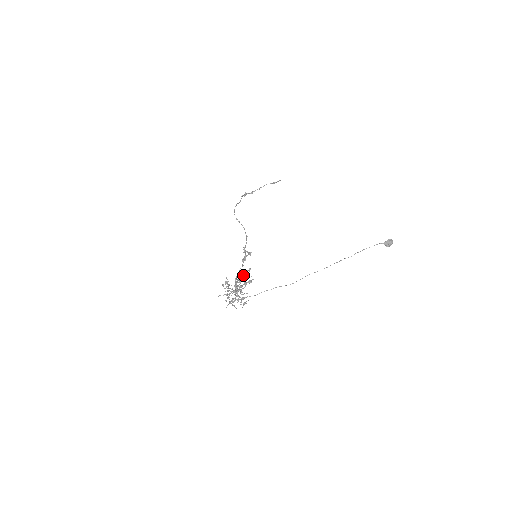
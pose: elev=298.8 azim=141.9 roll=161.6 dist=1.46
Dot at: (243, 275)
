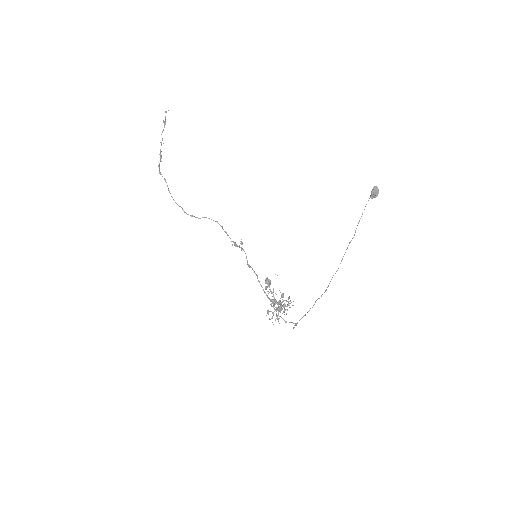
Dot at: occluded
